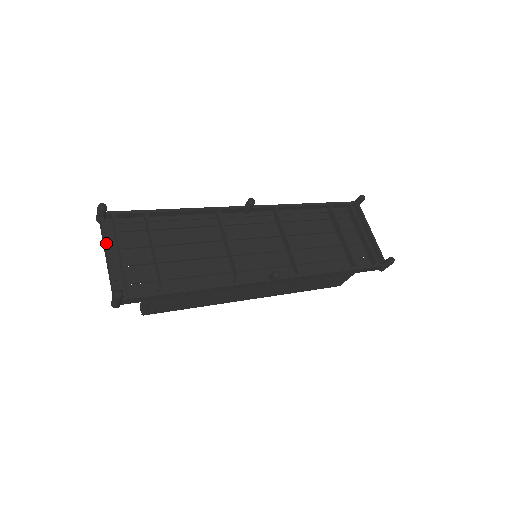
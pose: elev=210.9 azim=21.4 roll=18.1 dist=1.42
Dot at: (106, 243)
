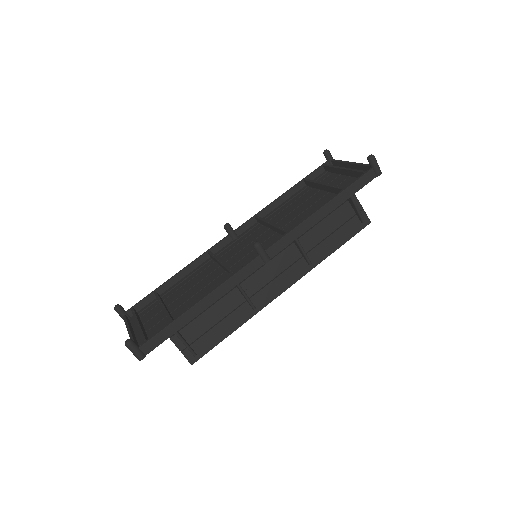
Dot at: (127, 326)
